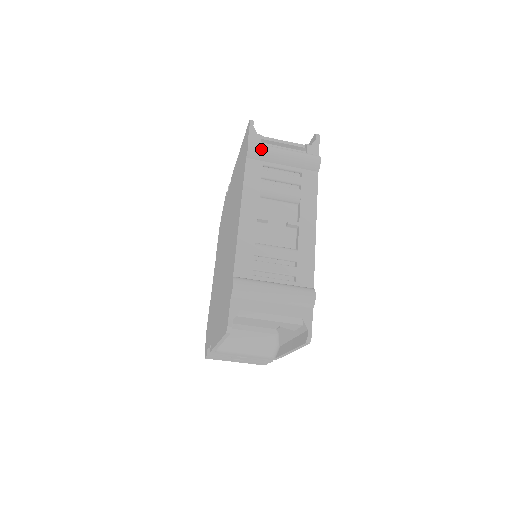
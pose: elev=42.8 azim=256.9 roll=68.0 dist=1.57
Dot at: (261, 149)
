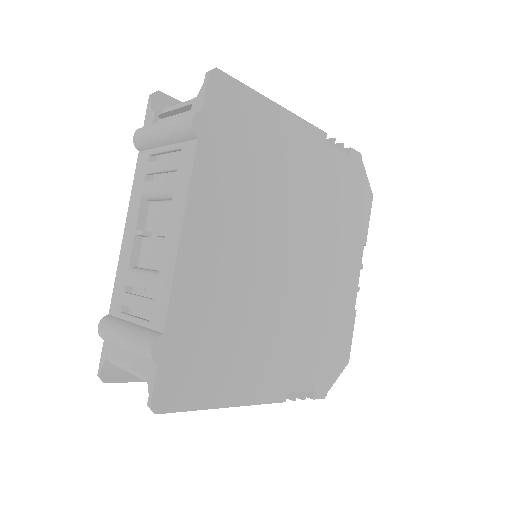
Dot at: (142, 135)
